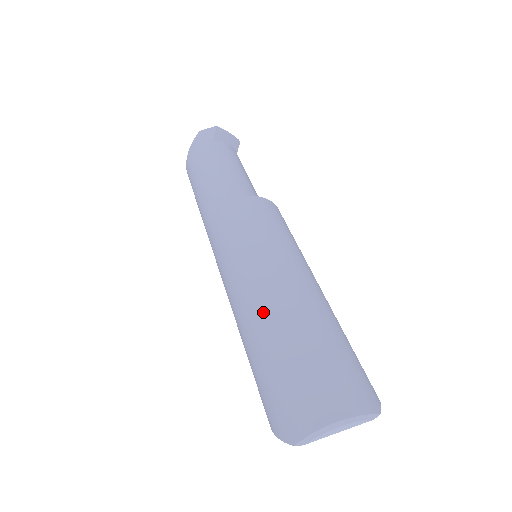
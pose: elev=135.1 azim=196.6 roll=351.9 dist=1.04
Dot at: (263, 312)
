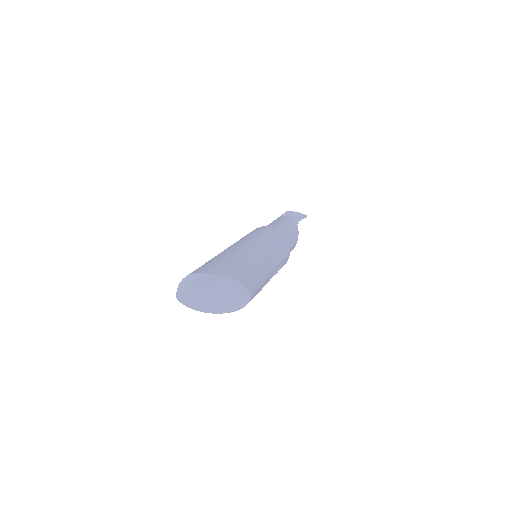
Dot at: occluded
